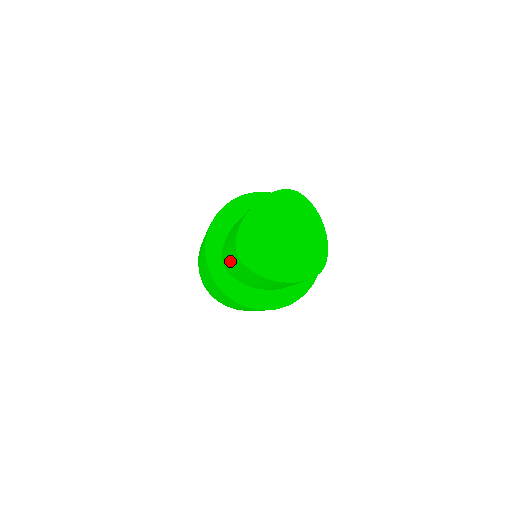
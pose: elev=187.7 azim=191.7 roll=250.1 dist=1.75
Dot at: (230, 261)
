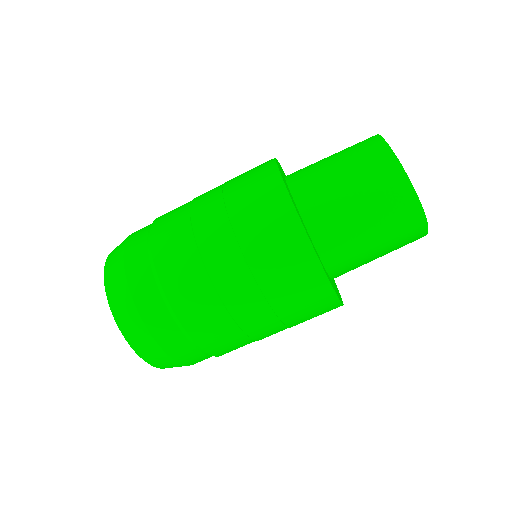
Dot at: occluded
